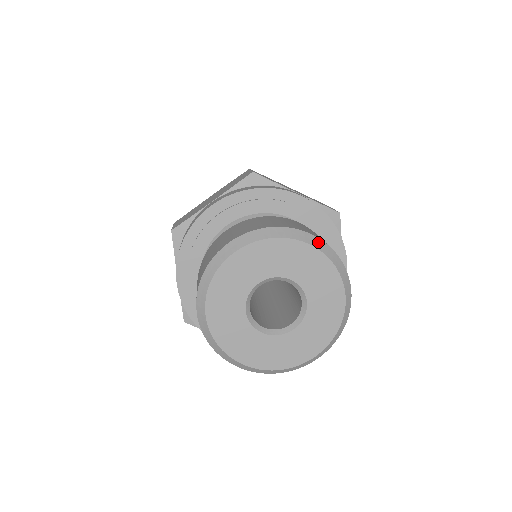
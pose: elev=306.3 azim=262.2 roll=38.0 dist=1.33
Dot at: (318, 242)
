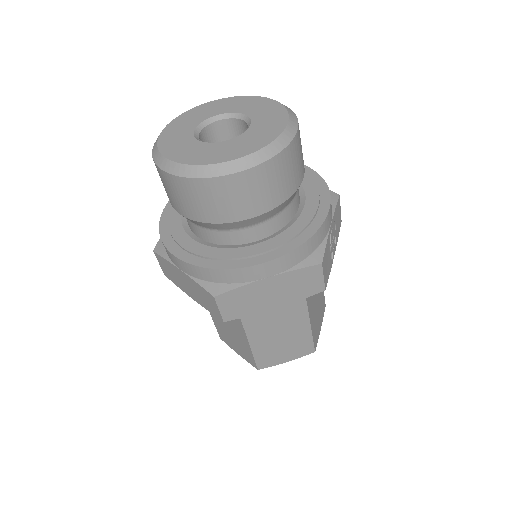
Dot at: occluded
